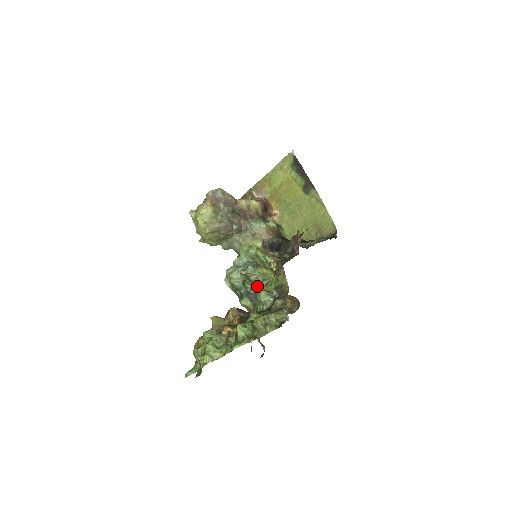
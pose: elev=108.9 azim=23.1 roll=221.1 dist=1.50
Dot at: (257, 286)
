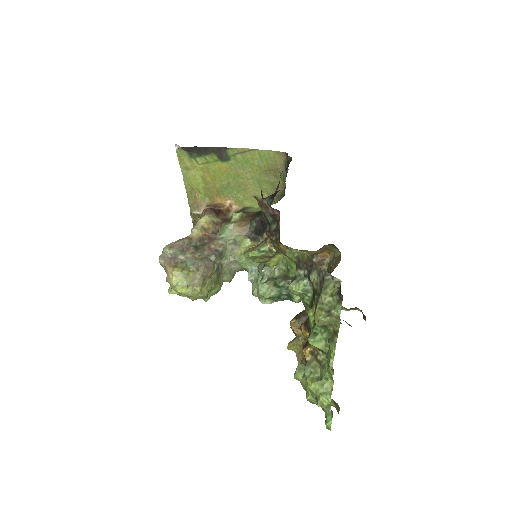
Dot at: occluded
